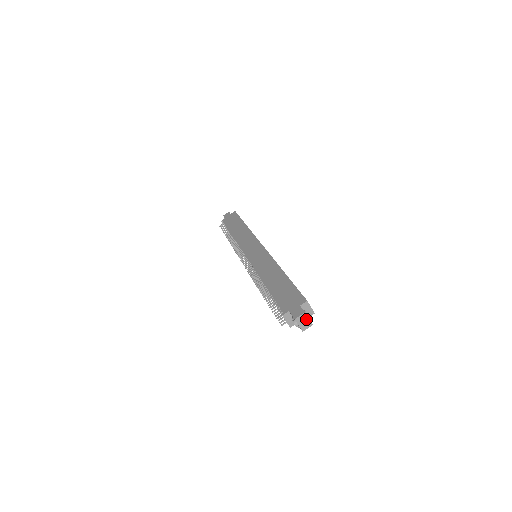
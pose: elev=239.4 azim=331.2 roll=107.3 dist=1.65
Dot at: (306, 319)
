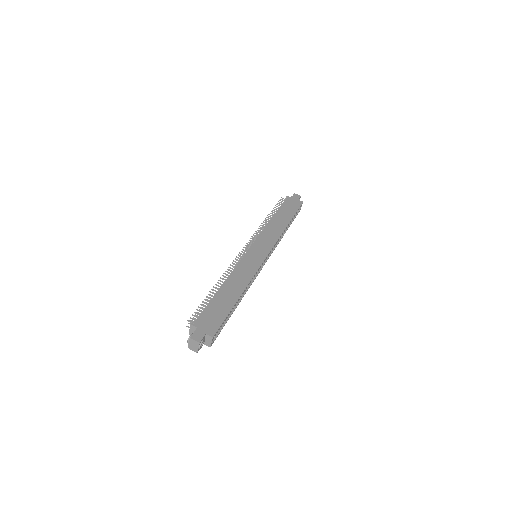
Dot at: (197, 346)
